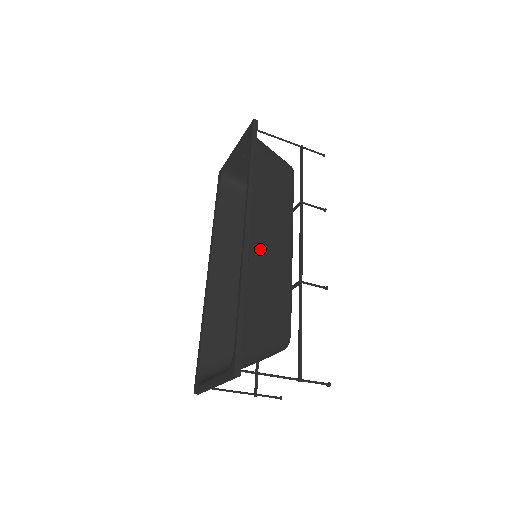
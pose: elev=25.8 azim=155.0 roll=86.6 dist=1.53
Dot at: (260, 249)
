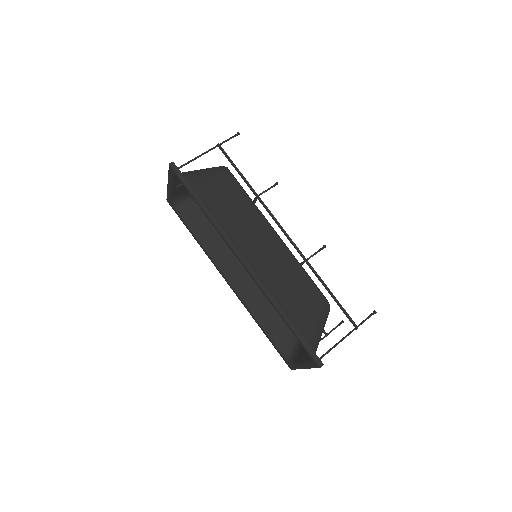
Dot at: (262, 264)
